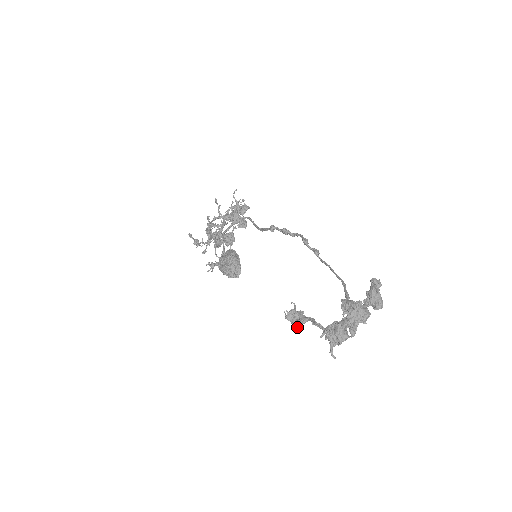
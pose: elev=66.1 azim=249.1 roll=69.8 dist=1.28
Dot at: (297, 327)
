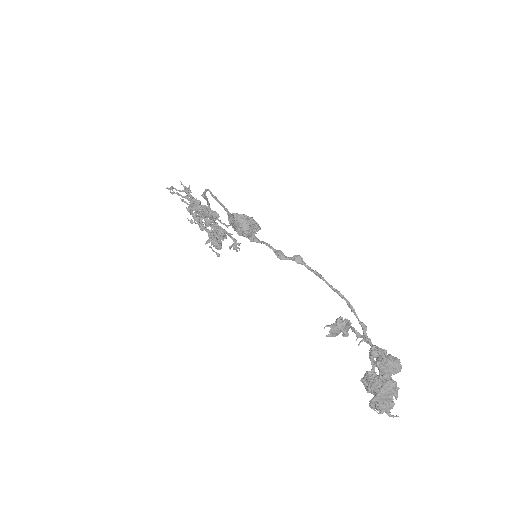
Dot at: (347, 335)
